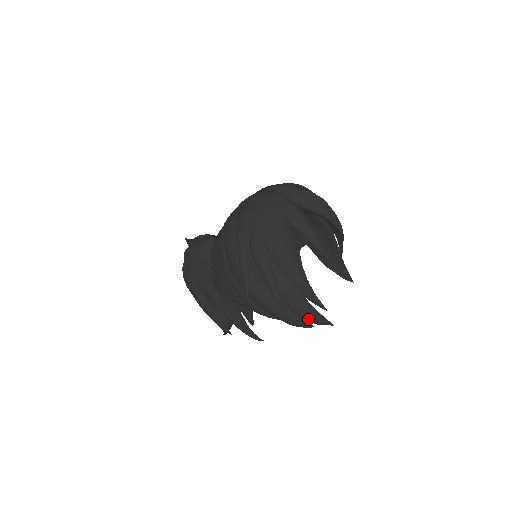
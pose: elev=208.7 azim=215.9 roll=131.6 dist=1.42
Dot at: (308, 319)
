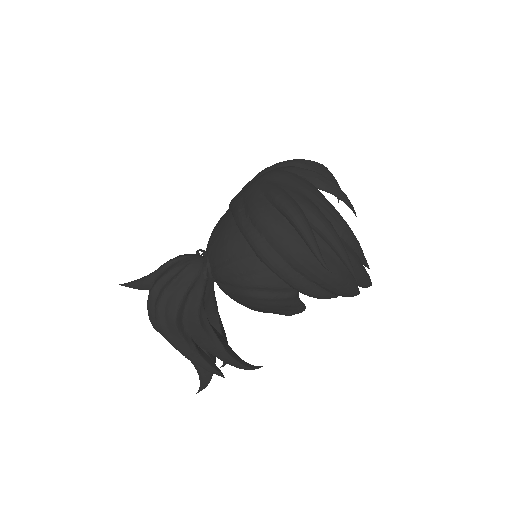
Dot at: (363, 282)
